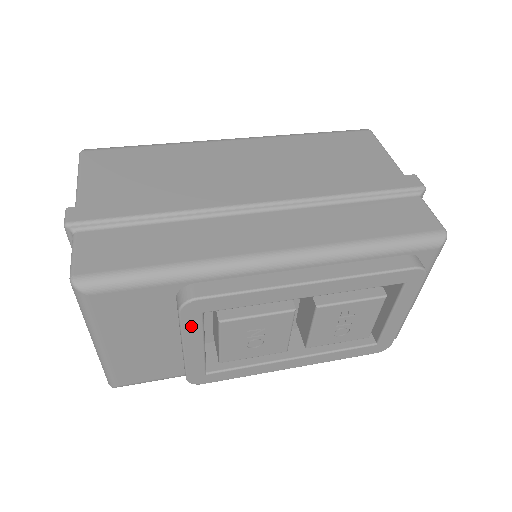
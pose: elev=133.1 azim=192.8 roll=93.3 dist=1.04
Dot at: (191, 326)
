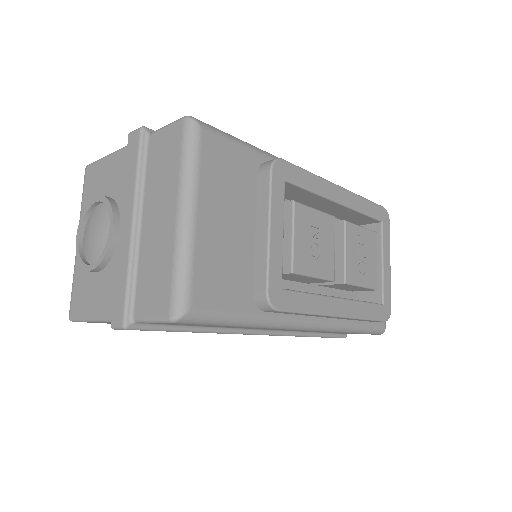
Dot at: (277, 194)
